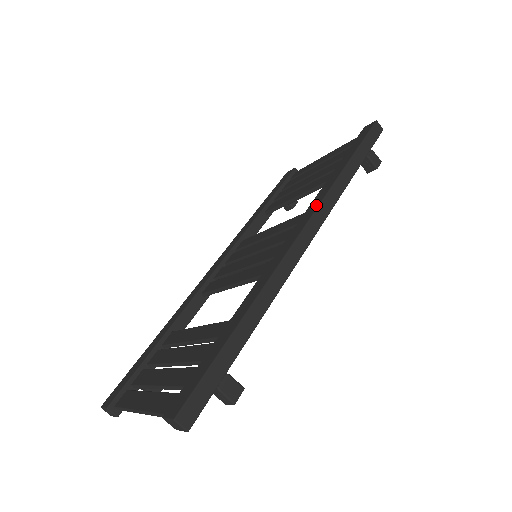
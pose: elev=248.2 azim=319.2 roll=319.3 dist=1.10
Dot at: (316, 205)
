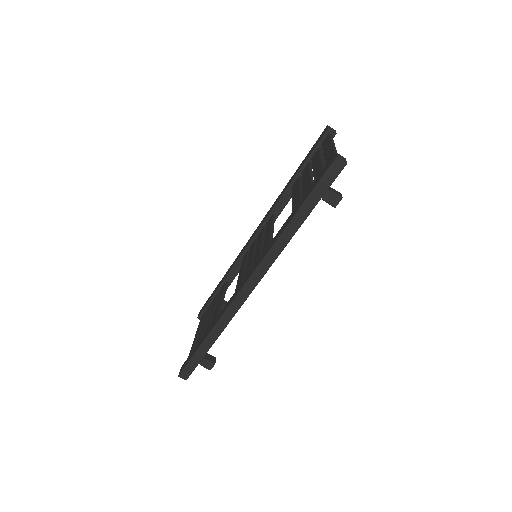
Dot at: (261, 259)
